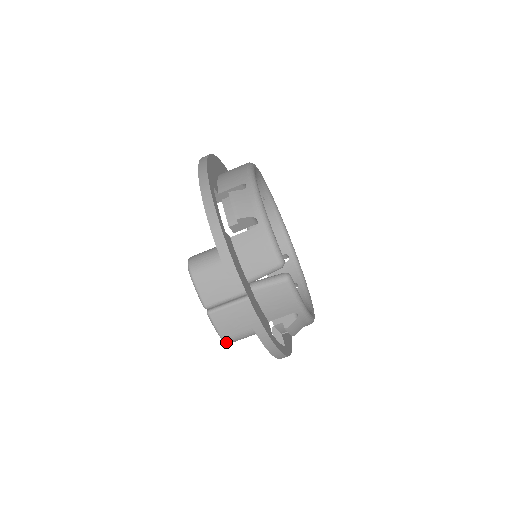
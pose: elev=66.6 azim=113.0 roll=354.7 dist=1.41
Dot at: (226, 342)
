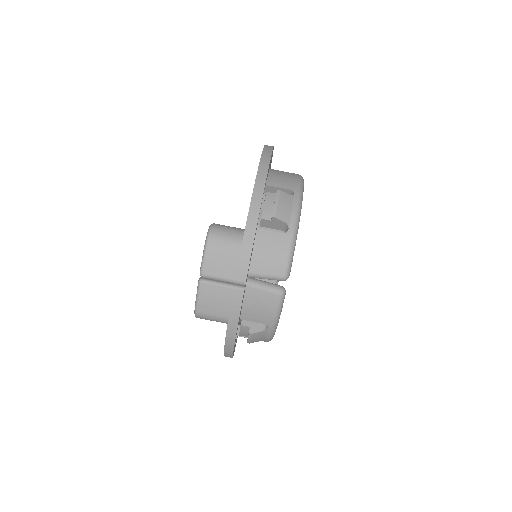
Dot at: (197, 315)
